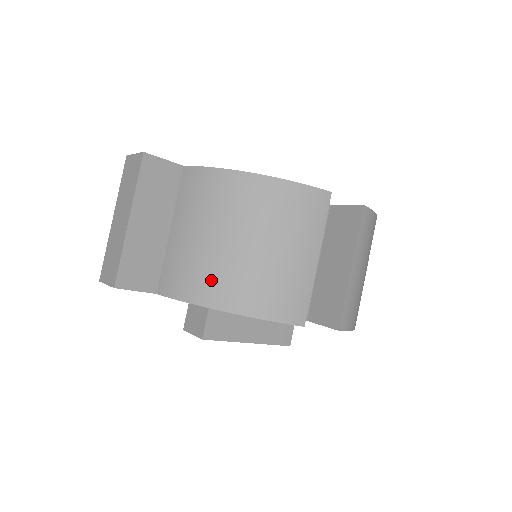
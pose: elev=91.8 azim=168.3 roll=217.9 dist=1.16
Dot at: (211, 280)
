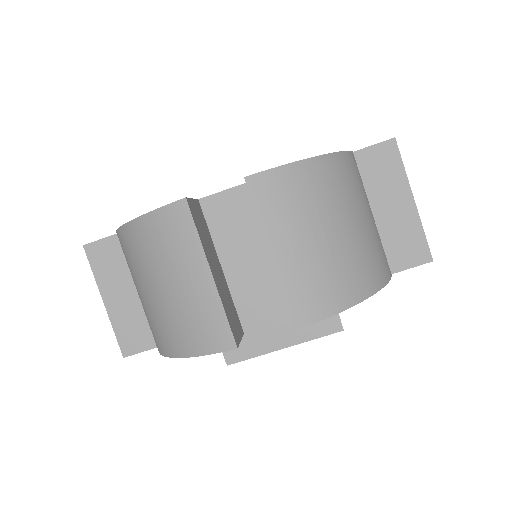
Dot at: (156, 332)
